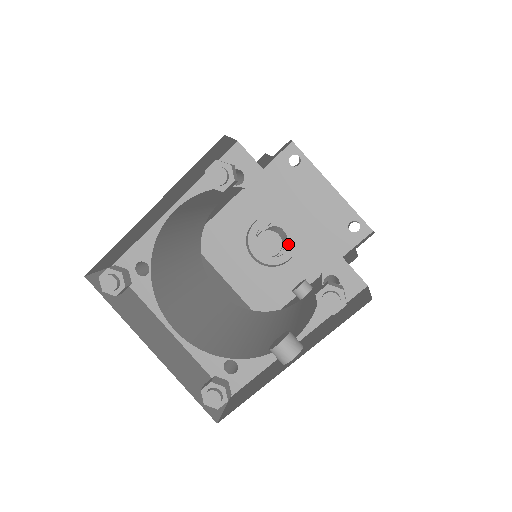
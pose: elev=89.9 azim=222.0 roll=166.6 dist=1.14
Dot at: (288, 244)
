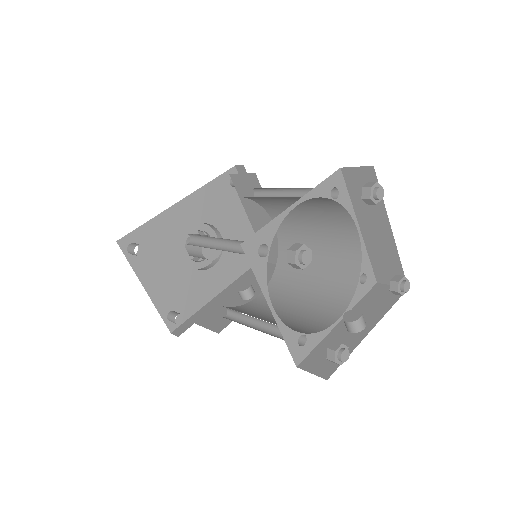
Dot at: occluded
